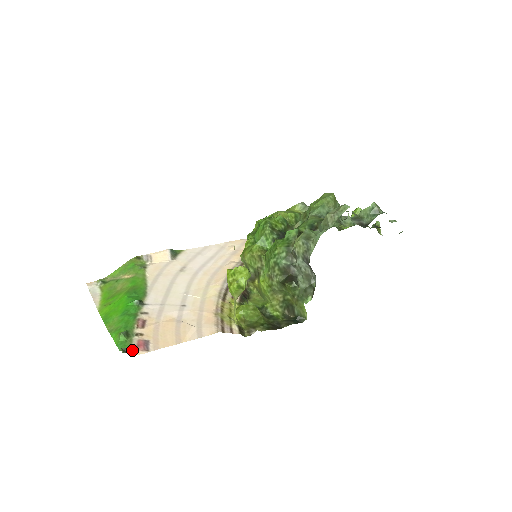
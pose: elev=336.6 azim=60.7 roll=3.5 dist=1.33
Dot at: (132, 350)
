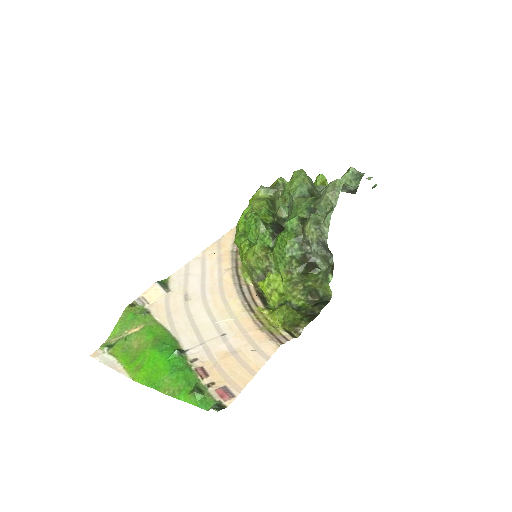
Dot at: (221, 404)
